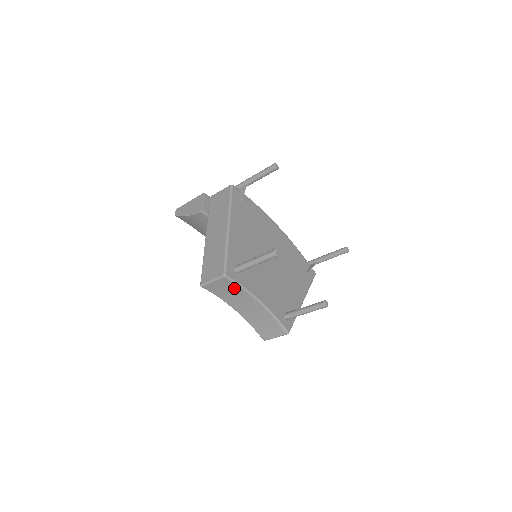
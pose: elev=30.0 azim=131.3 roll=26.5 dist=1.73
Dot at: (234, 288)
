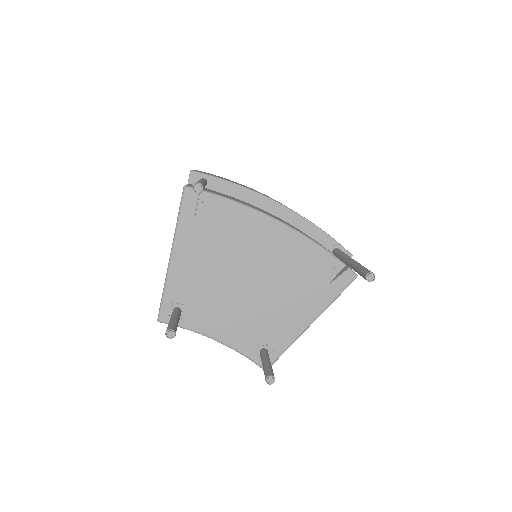
Dot at: occluded
